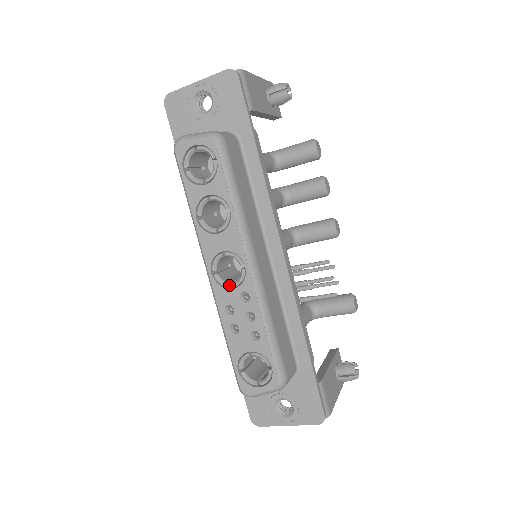
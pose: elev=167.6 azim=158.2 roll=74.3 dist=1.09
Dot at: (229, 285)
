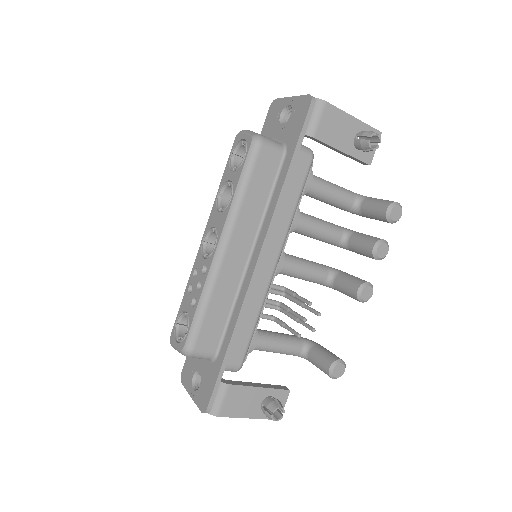
Dot at: (204, 254)
